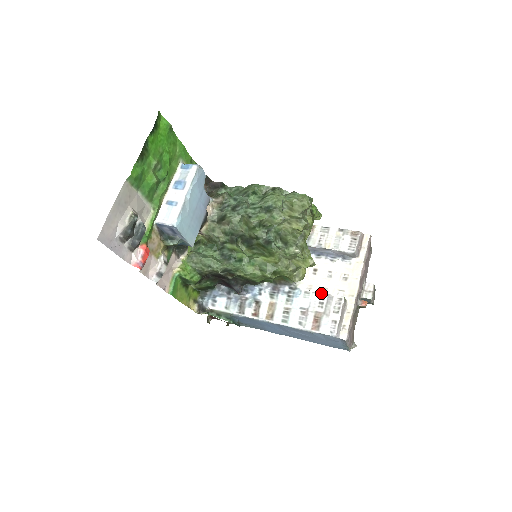
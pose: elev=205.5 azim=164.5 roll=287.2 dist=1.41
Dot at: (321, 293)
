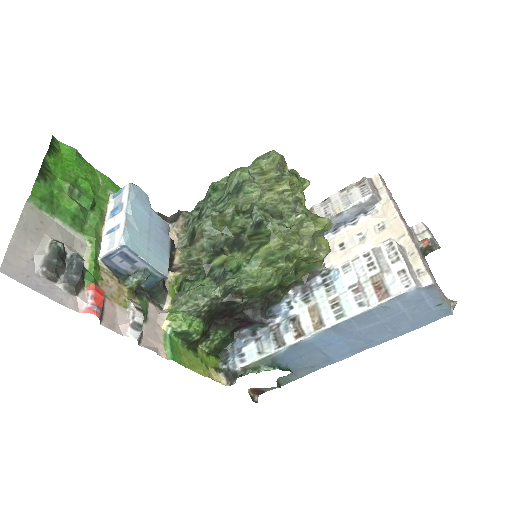
Dot at: (362, 254)
